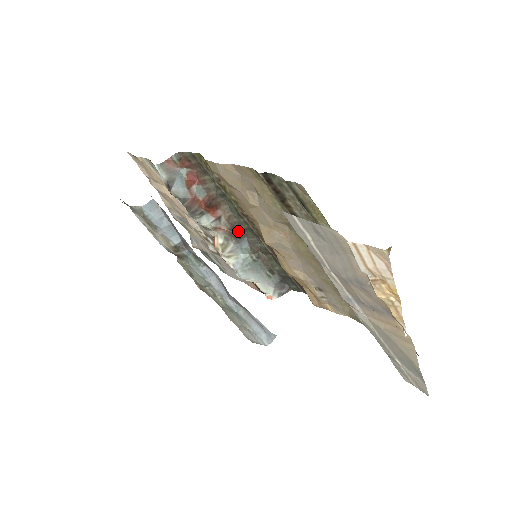
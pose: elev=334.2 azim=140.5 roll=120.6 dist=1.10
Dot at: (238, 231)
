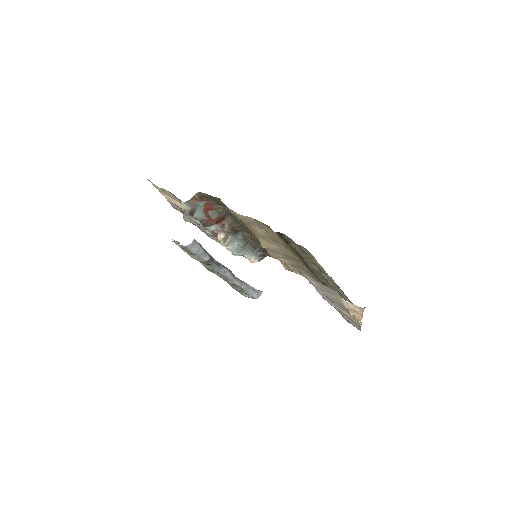
Dot at: (236, 230)
